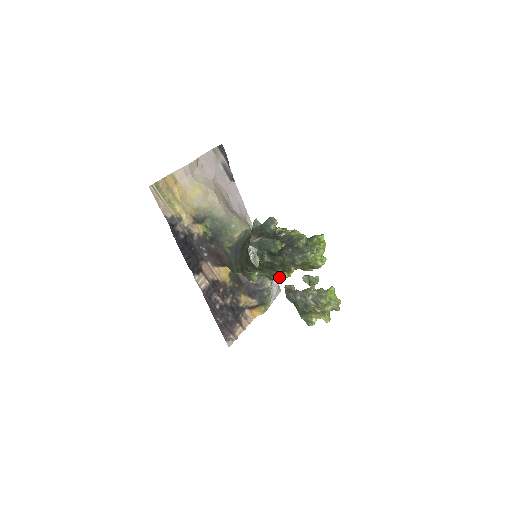
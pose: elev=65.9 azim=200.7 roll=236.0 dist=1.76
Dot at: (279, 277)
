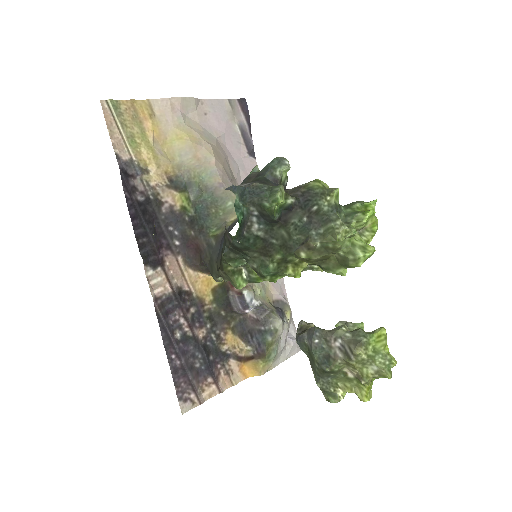
Dot at: (277, 275)
